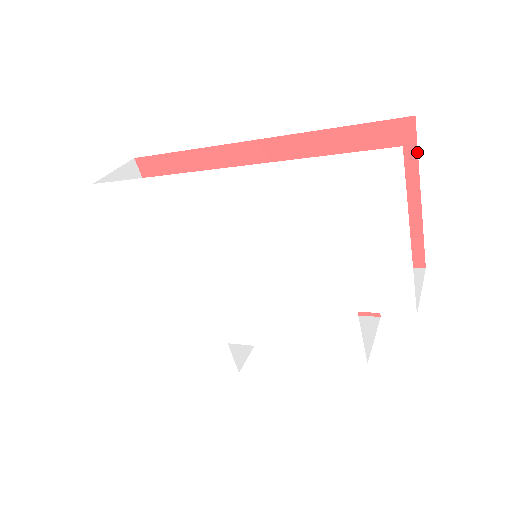
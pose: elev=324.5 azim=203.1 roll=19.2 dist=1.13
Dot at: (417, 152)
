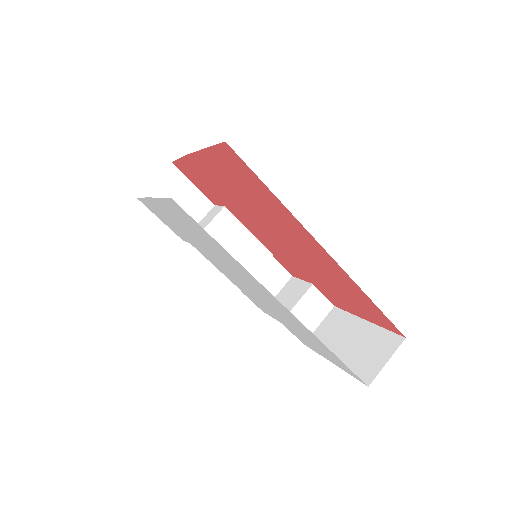
Dot at: (388, 330)
